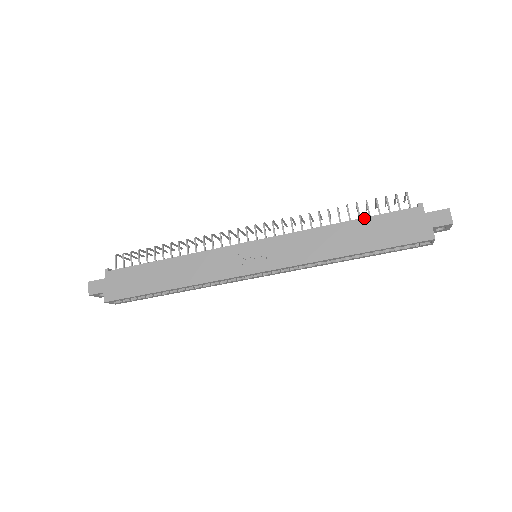
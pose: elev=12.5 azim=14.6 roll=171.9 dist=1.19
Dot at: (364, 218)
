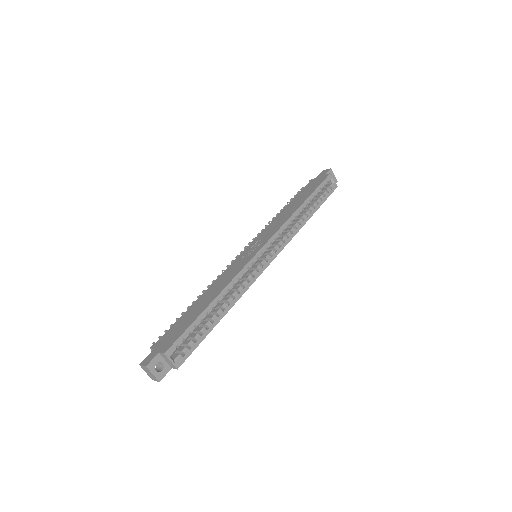
Dot at: (292, 200)
